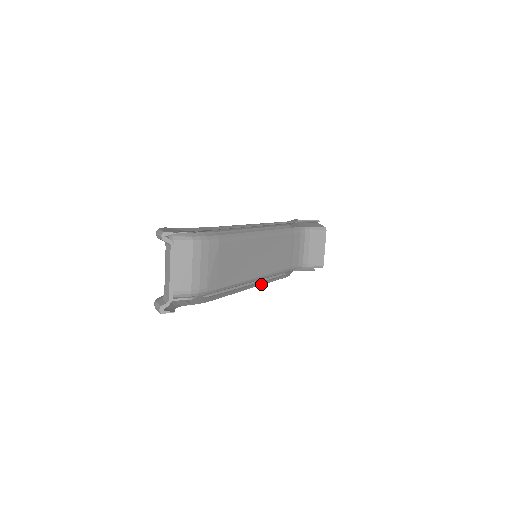
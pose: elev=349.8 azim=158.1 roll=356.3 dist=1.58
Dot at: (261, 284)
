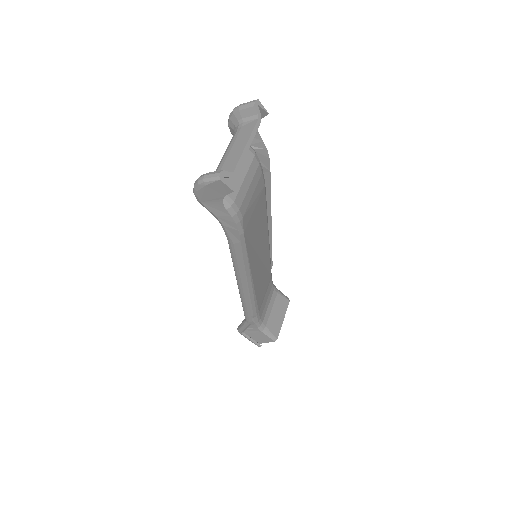
Dot at: (247, 293)
